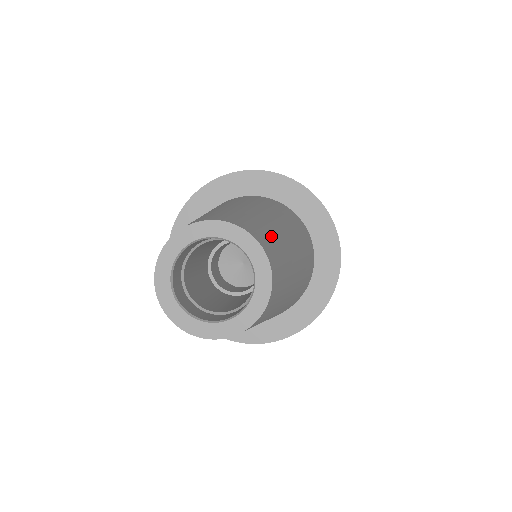
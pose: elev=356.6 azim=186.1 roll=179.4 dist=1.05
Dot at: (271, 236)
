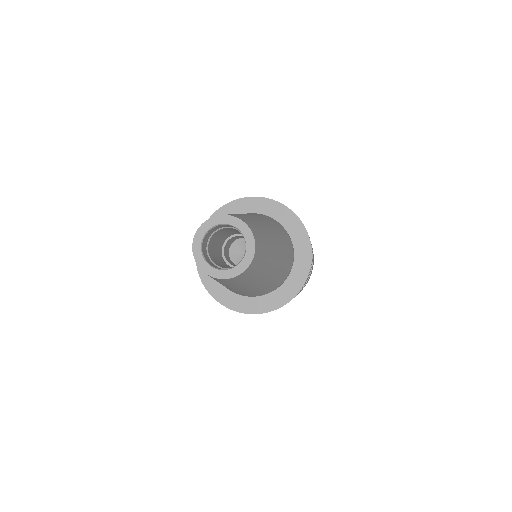
Dot at: (248, 219)
